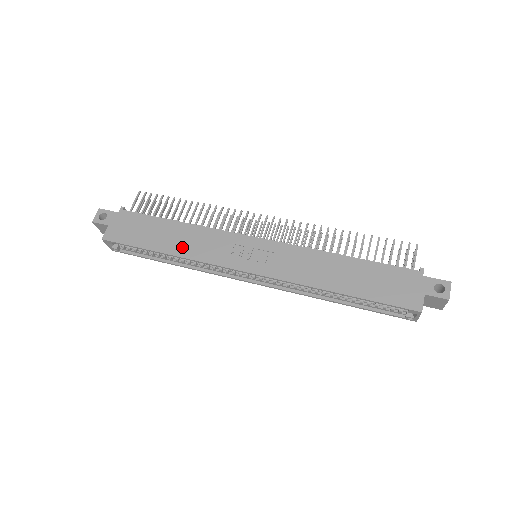
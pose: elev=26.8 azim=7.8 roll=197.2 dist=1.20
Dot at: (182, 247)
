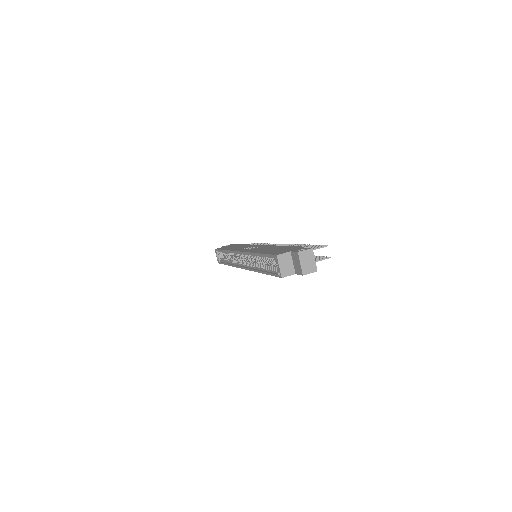
Dot at: (233, 248)
